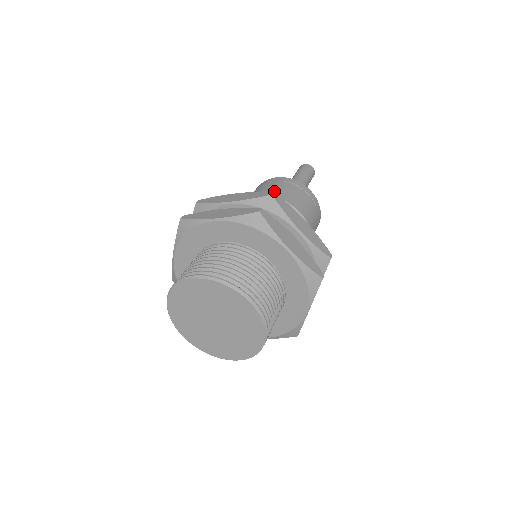
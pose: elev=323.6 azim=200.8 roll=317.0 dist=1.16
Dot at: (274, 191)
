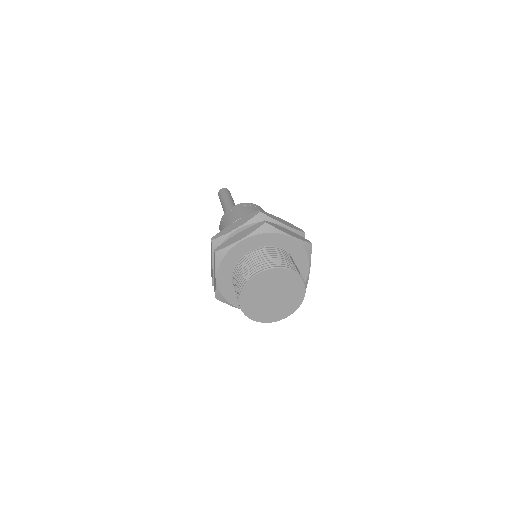
Dot at: occluded
